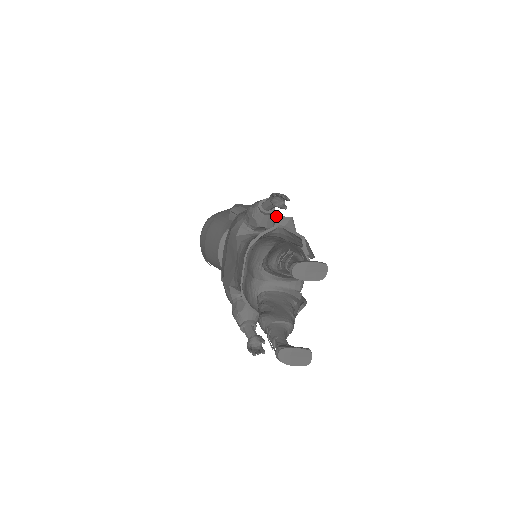
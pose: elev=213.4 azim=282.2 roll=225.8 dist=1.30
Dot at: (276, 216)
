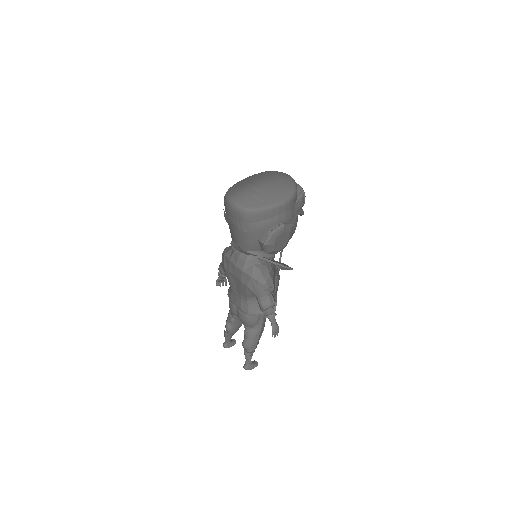
Dot at: occluded
